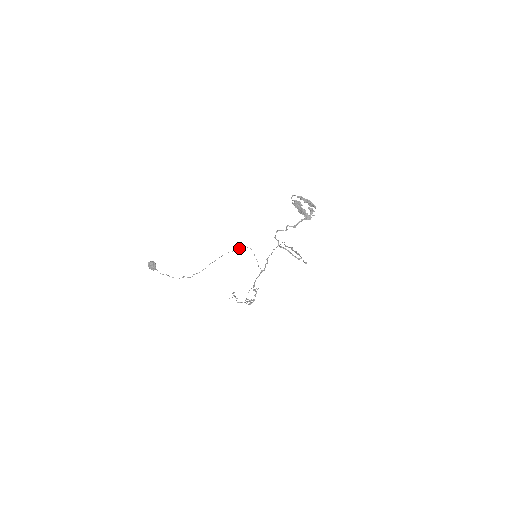
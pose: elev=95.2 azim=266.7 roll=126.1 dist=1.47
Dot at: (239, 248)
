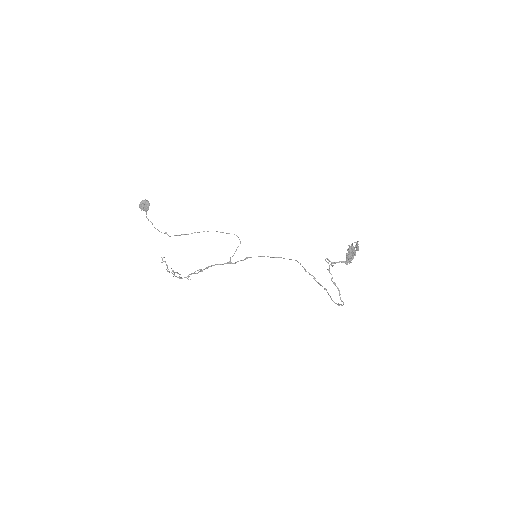
Dot at: occluded
